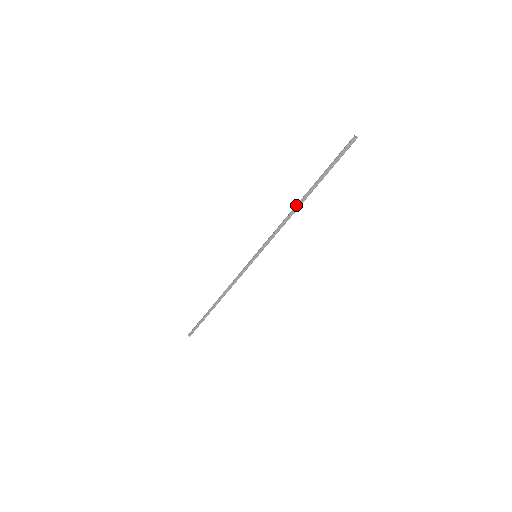
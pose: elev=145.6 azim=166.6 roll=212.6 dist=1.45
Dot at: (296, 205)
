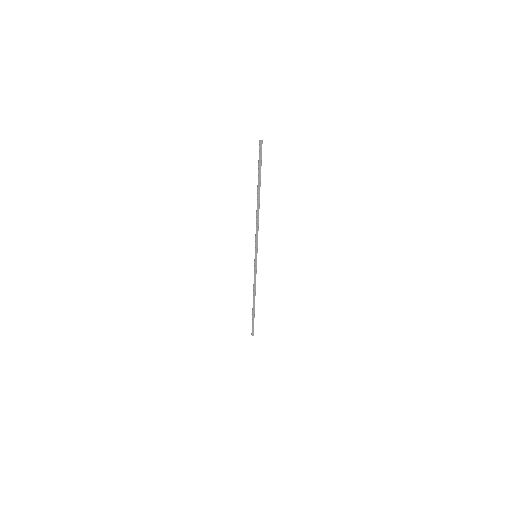
Dot at: occluded
